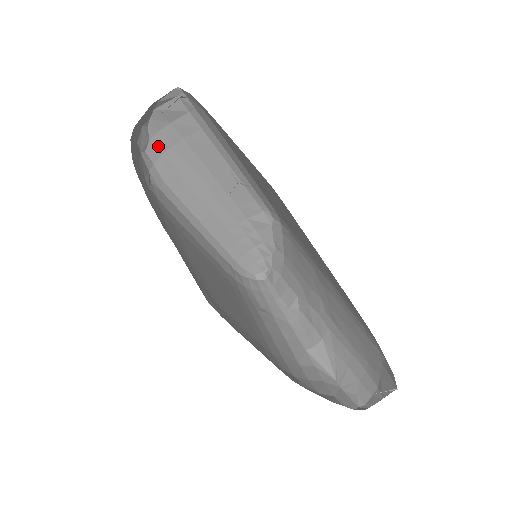
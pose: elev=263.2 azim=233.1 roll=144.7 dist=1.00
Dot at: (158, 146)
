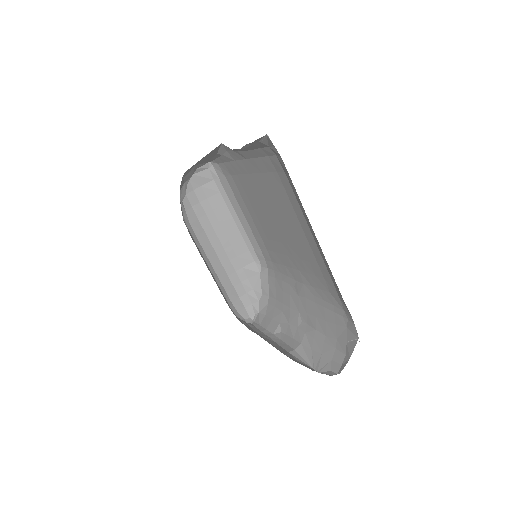
Dot at: (190, 200)
